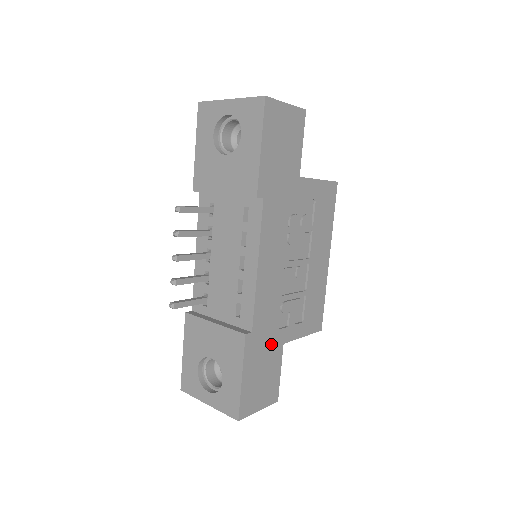
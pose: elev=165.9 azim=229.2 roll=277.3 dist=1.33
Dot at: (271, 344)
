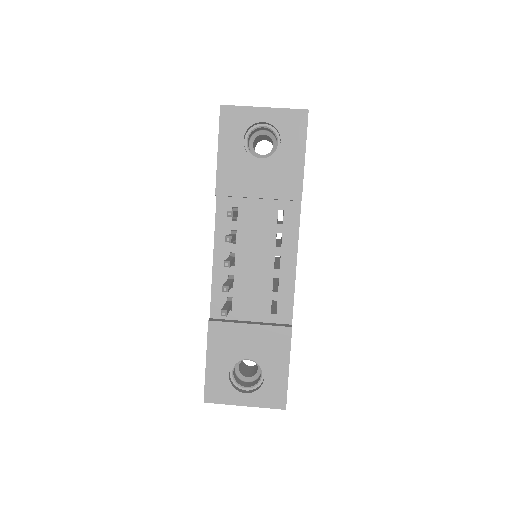
Dot at: occluded
